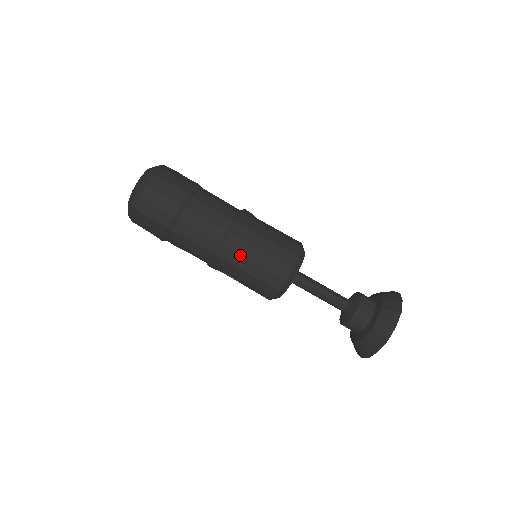
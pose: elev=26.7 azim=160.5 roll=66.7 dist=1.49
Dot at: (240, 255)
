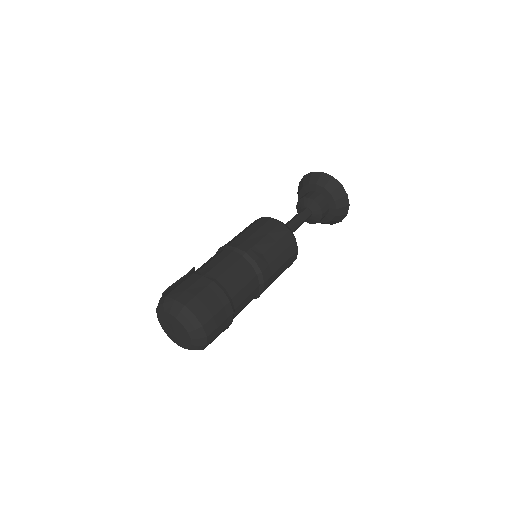
Dot at: occluded
